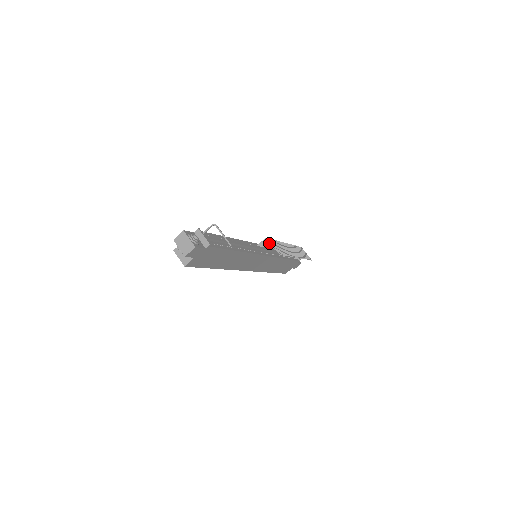
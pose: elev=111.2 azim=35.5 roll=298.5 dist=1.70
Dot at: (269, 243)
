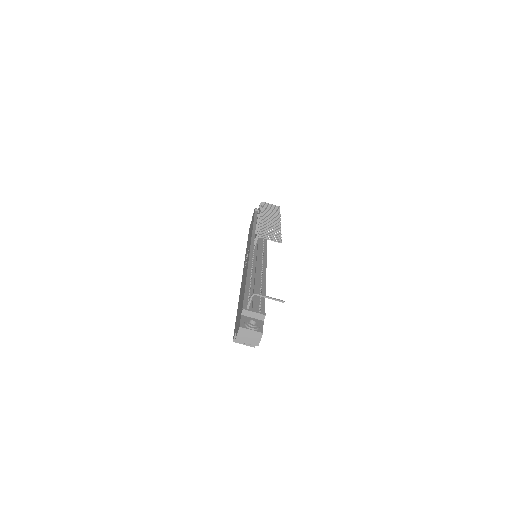
Dot at: (256, 234)
